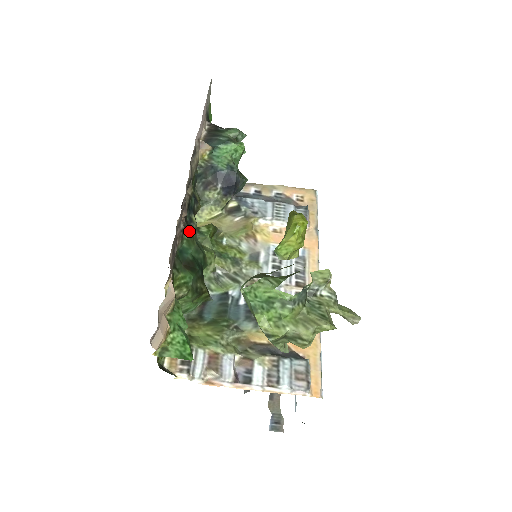
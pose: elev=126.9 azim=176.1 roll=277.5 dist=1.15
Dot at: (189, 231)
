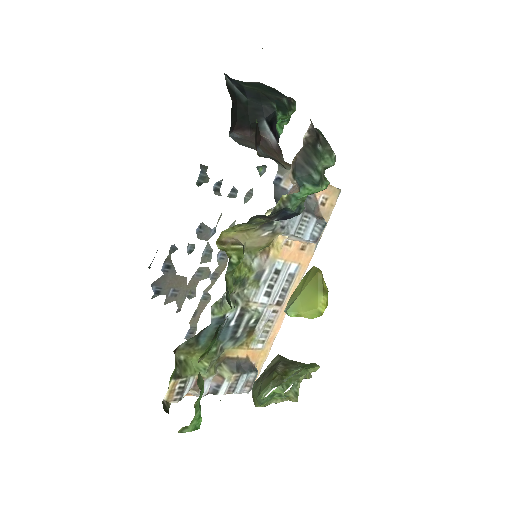
Dot at: (234, 307)
